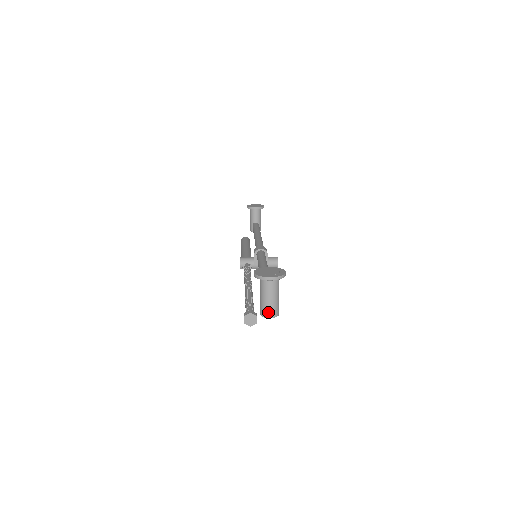
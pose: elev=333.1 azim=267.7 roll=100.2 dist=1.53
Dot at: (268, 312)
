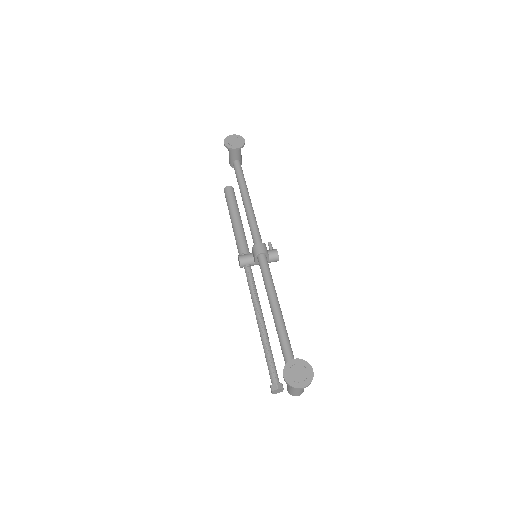
Dot at: (296, 395)
